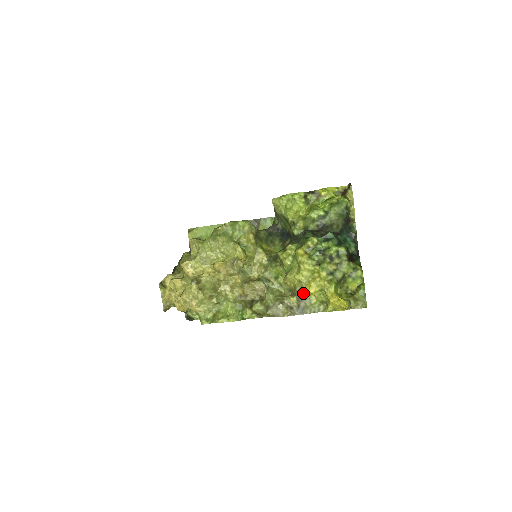
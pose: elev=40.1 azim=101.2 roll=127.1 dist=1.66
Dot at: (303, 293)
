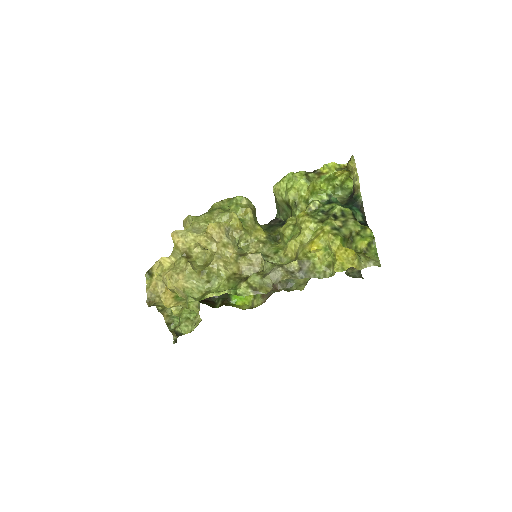
Dot at: (305, 254)
